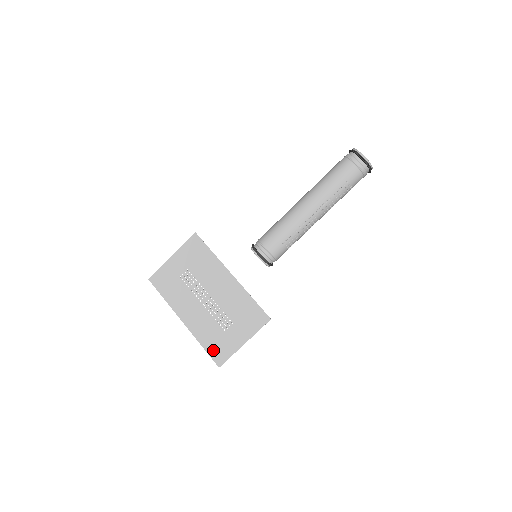
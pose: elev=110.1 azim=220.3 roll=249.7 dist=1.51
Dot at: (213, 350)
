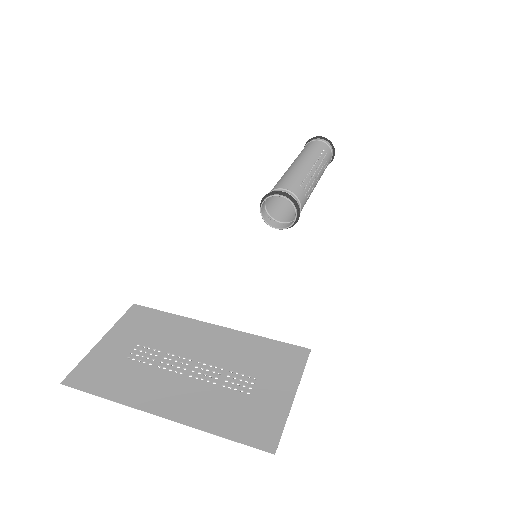
Dot at: (245, 431)
